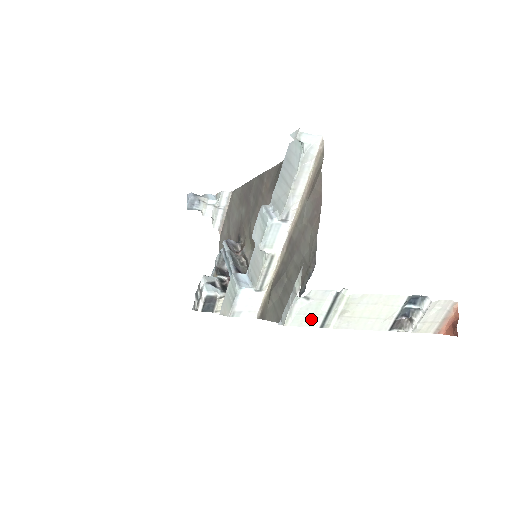
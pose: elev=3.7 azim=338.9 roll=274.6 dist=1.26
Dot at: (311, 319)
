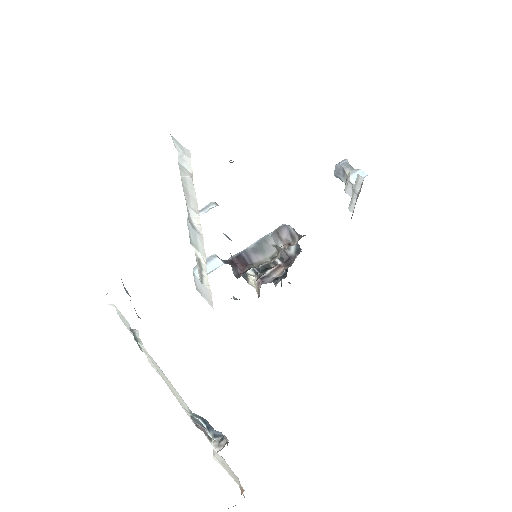
Dot at: occluded
